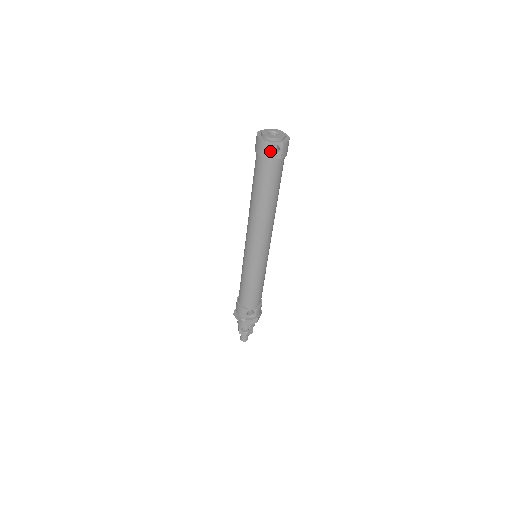
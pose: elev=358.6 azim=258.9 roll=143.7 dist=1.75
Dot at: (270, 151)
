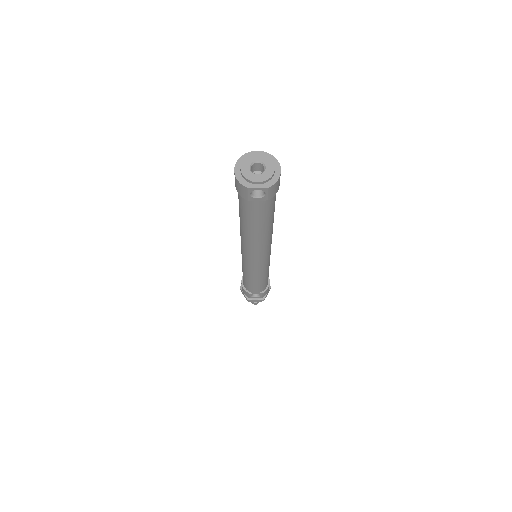
Dot at: (253, 191)
